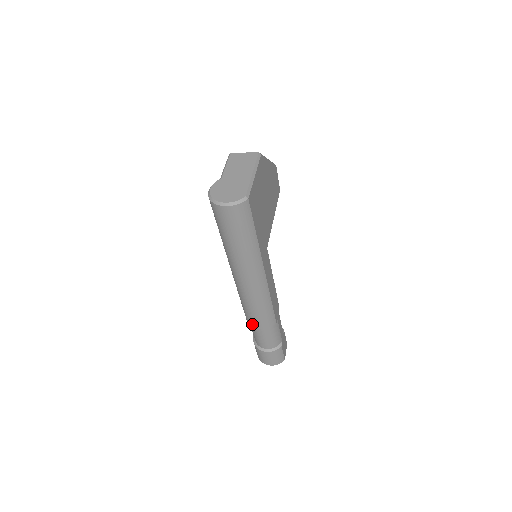
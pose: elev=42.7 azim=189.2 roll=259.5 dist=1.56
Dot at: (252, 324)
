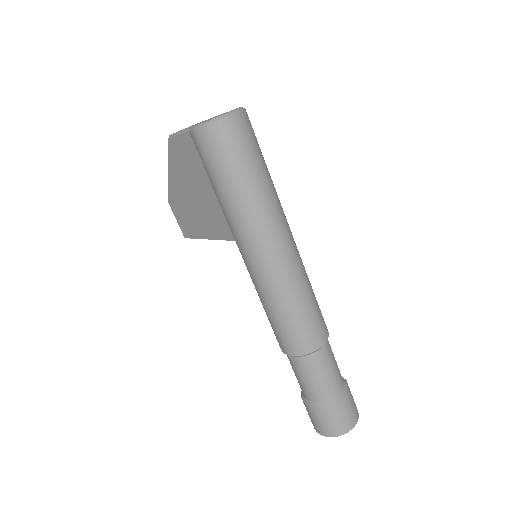
Dot at: (311, 346)
